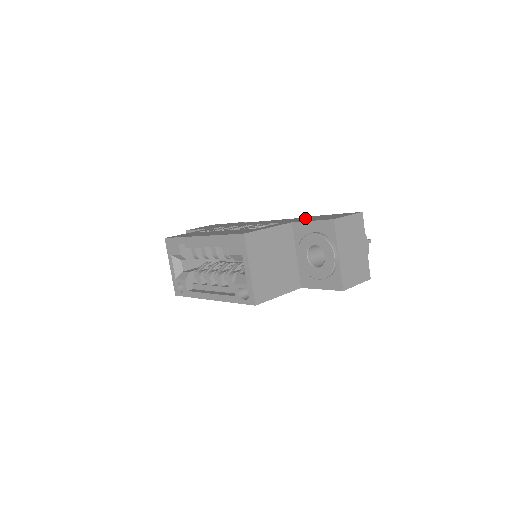
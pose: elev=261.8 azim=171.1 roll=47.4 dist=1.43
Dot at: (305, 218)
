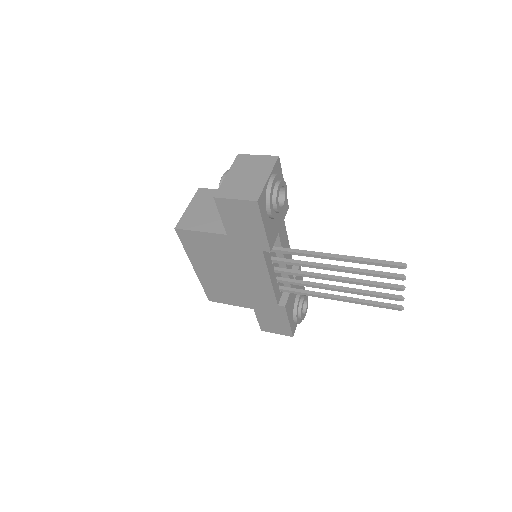
Dot at: occluded
